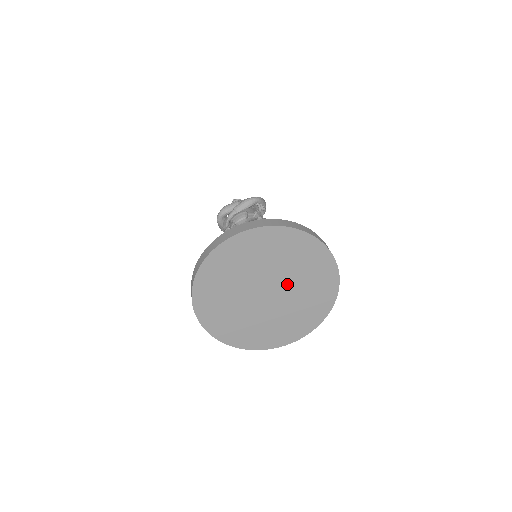
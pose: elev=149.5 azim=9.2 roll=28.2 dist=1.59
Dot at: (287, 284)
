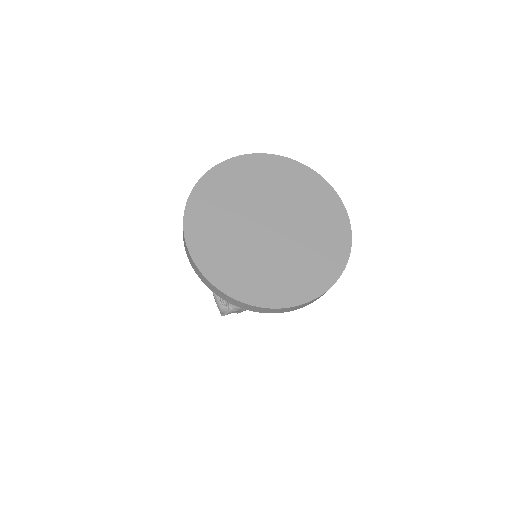
Dot at: (290, 215)
